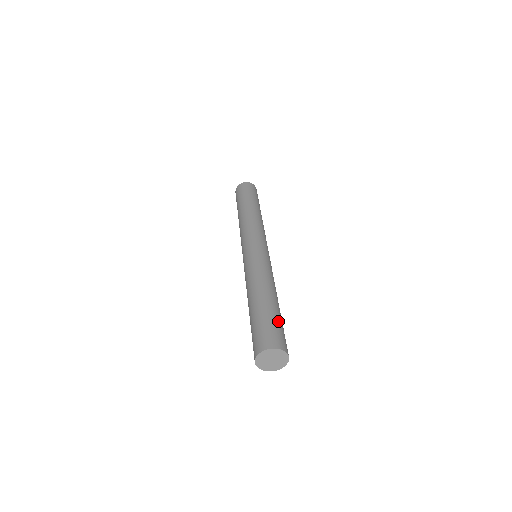
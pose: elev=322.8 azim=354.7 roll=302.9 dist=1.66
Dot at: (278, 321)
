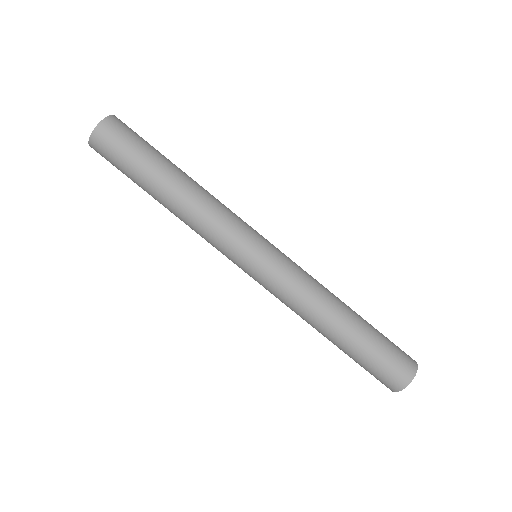
Dot at: (383, 337)
